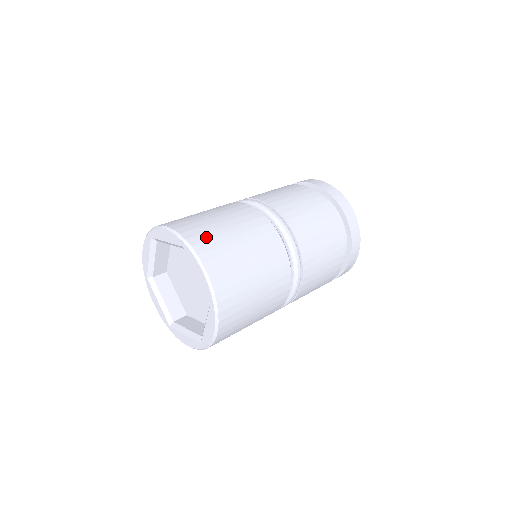
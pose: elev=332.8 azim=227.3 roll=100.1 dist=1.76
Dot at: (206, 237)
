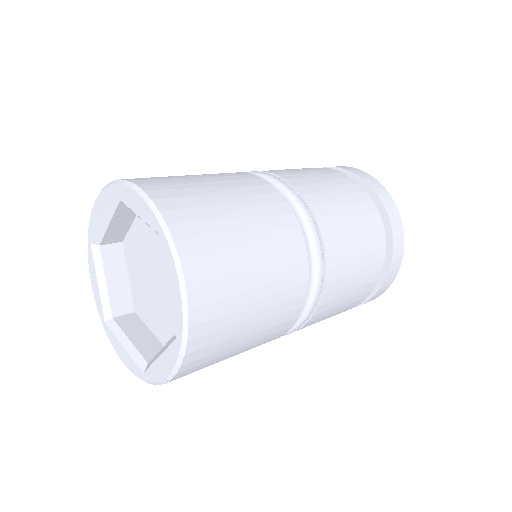
Dot at: (201, 229)
